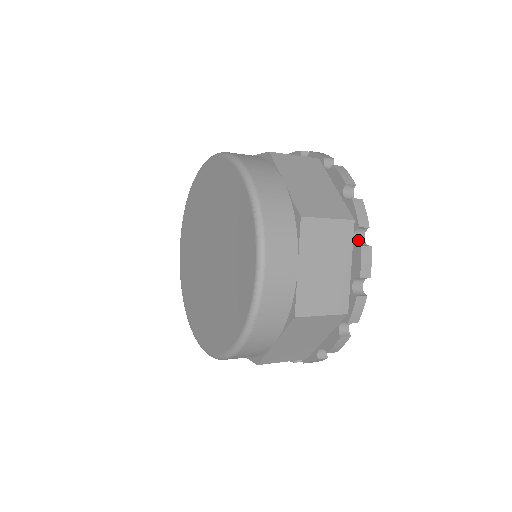
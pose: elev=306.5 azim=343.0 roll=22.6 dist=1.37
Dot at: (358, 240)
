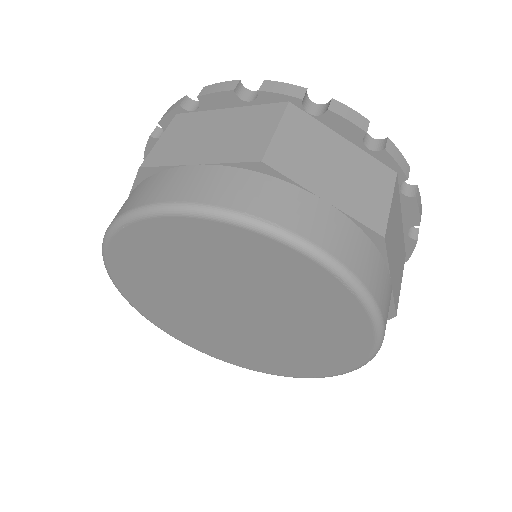
Dot at: (402, 188)
